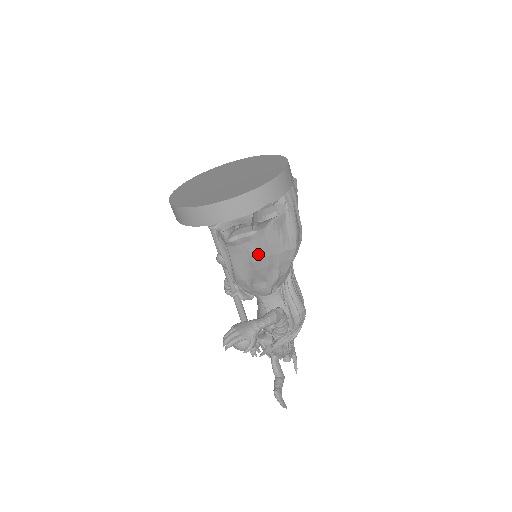
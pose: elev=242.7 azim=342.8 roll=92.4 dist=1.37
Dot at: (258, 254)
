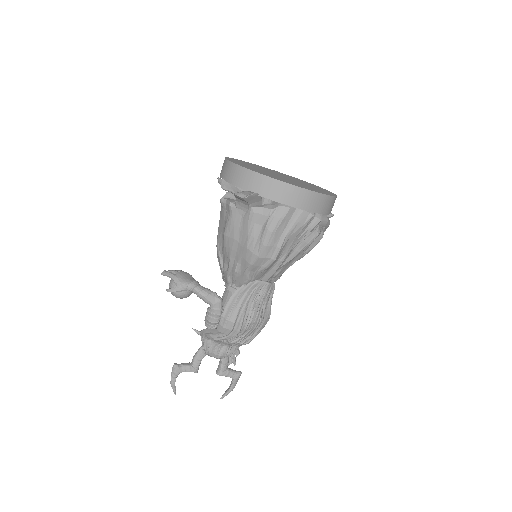
Dot at: (229, 230)
